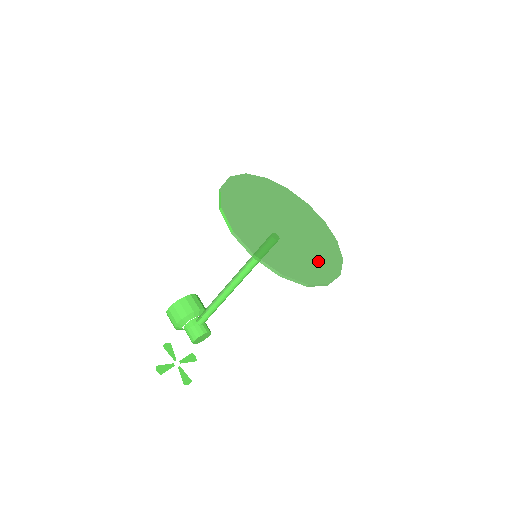
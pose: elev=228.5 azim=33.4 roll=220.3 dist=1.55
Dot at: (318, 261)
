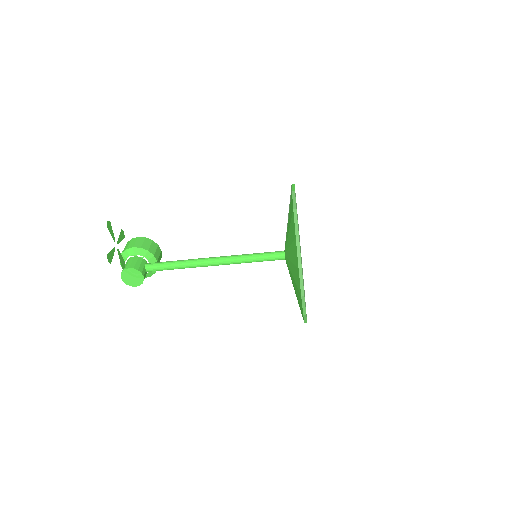
Dot at: occluded
